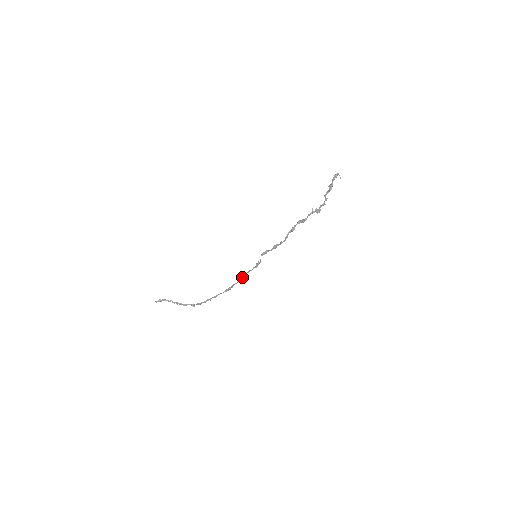
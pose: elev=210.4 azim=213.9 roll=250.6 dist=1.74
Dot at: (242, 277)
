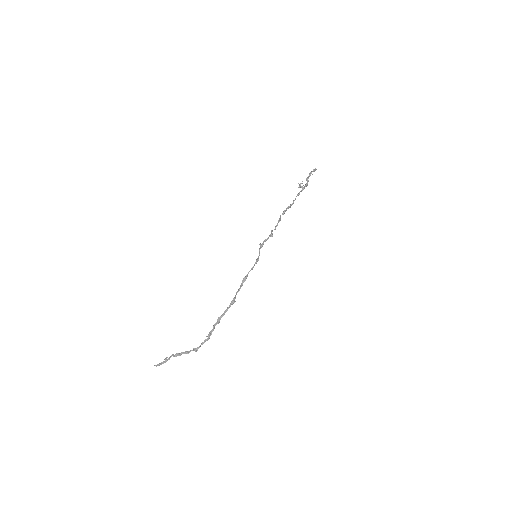
Dot at: (243, 279)
